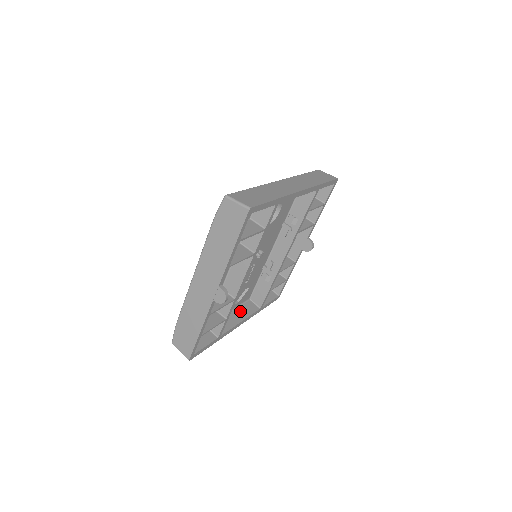
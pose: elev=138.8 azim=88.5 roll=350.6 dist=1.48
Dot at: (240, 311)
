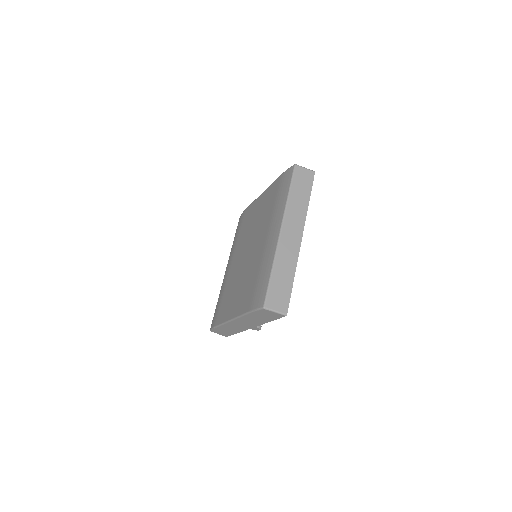
Dot at: occluded
